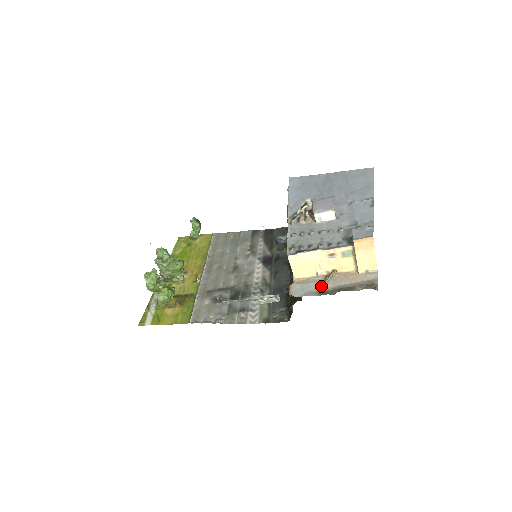
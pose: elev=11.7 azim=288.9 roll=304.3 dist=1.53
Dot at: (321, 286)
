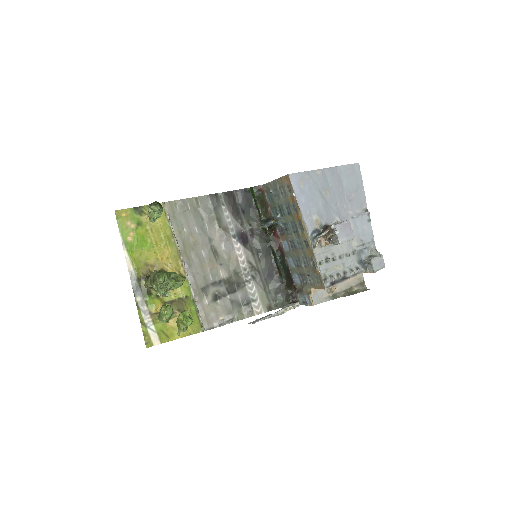
Dot at: (331, 291)
